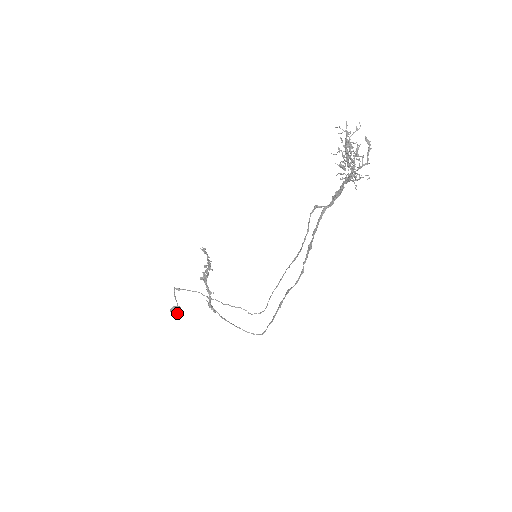
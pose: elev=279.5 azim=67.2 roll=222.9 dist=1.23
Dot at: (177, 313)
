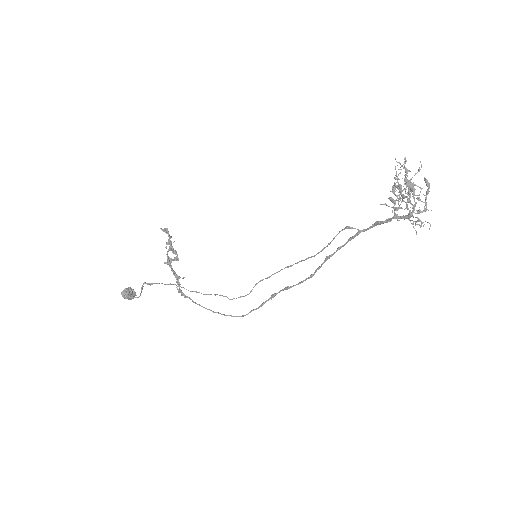
Dot at: (131, 296)
